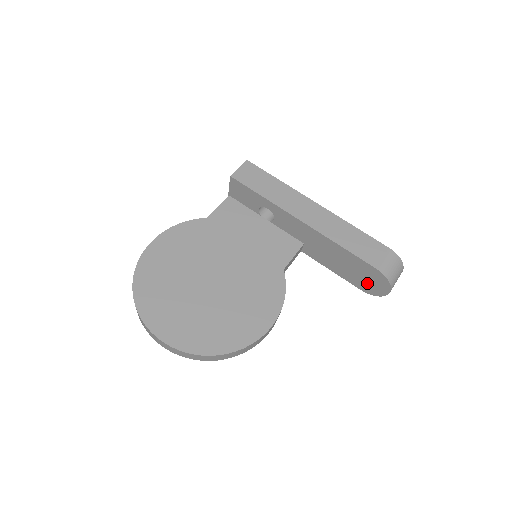
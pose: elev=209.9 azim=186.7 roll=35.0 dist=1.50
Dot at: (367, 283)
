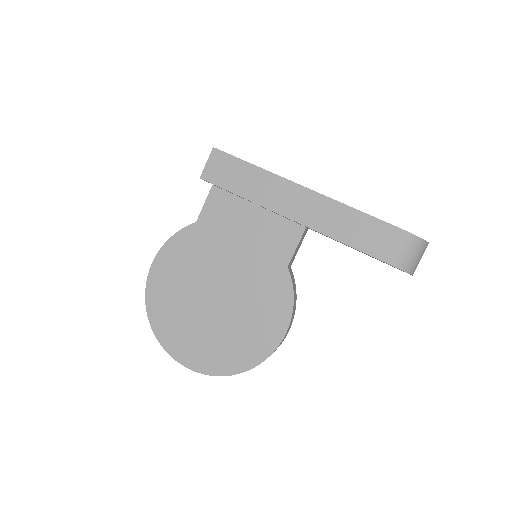
Dot at: occluded
